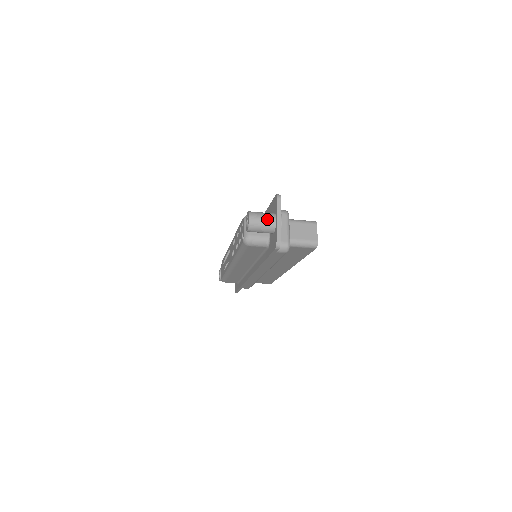
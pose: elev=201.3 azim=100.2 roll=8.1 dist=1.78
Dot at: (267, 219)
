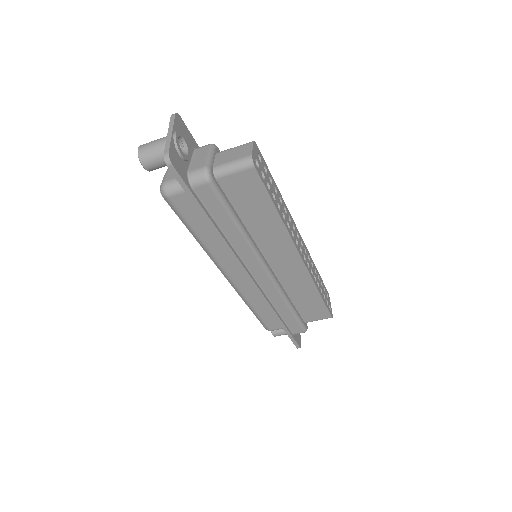
Dot at: (158, 141)
